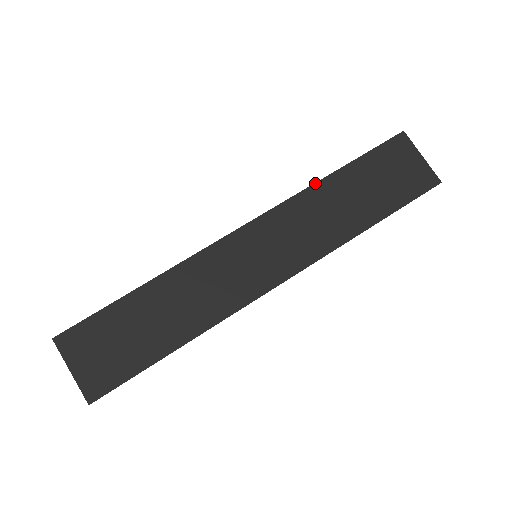
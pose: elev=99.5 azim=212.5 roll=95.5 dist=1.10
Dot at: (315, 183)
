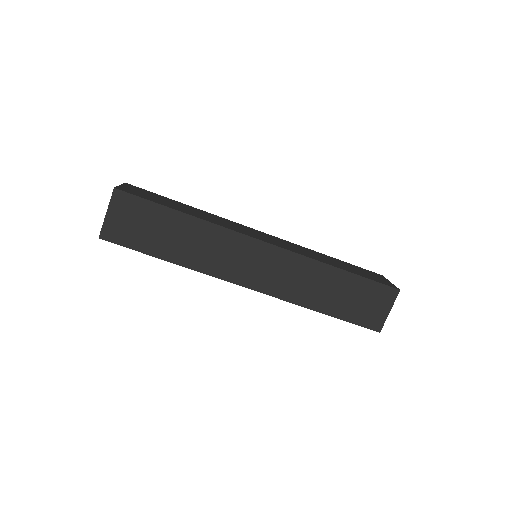
Dot at: (325, 263)
